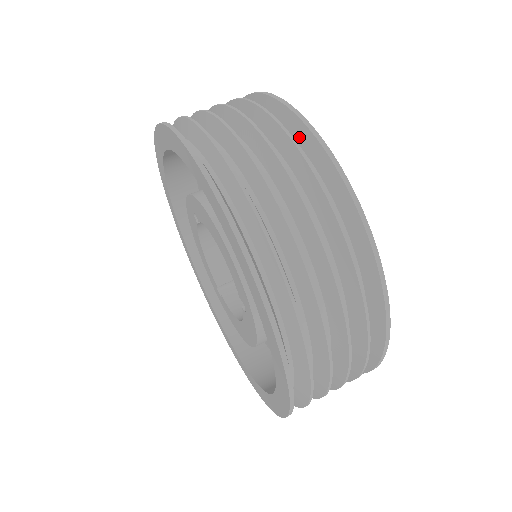
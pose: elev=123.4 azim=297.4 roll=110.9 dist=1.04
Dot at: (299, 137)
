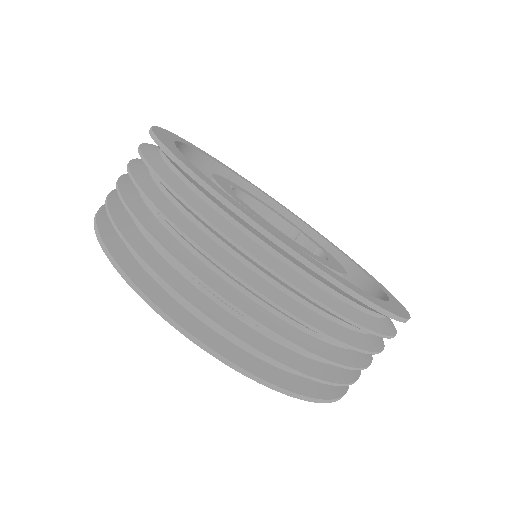
Dot at: (194, 184)
